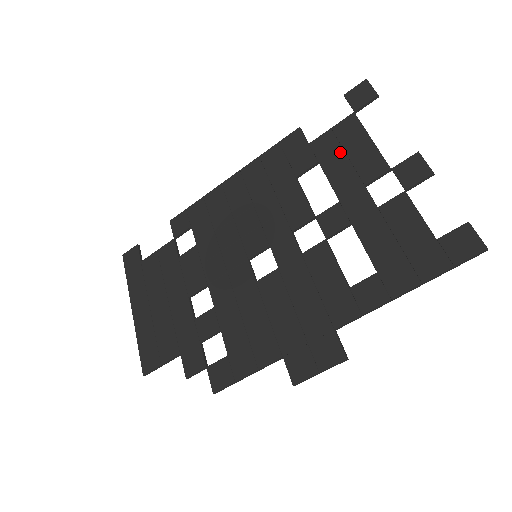
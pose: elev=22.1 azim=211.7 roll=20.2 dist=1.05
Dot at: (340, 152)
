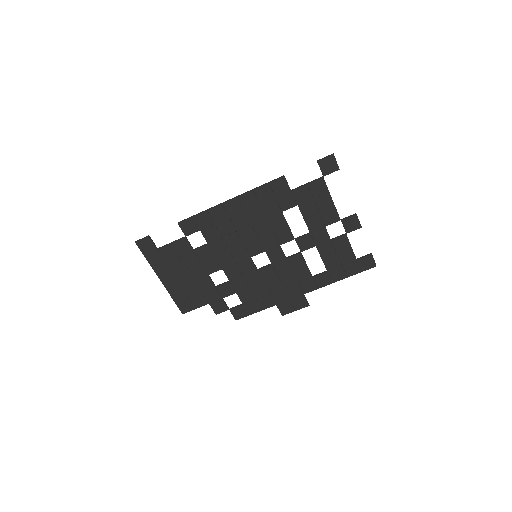
Dot at: (312, 203)
